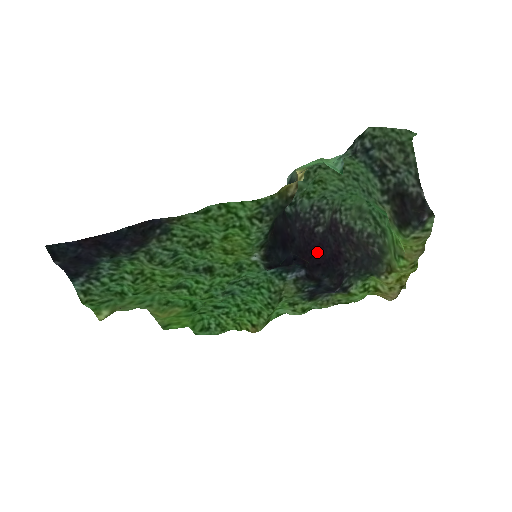
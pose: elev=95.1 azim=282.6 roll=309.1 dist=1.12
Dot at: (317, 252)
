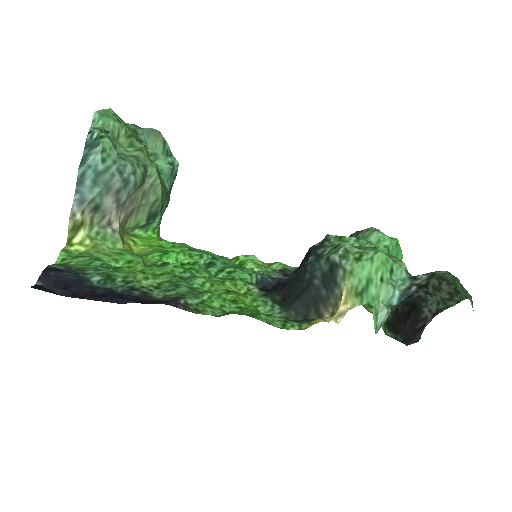
Dot at: occluded
